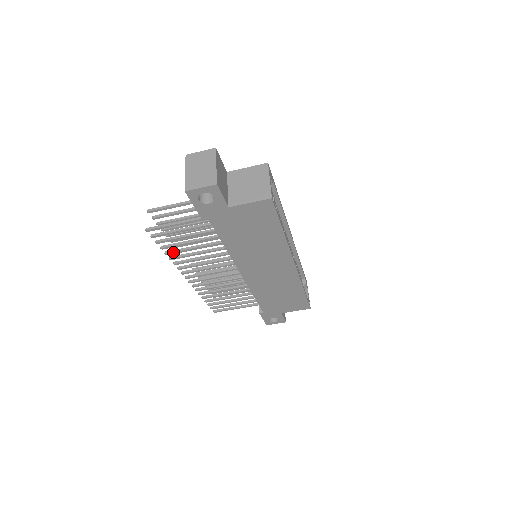
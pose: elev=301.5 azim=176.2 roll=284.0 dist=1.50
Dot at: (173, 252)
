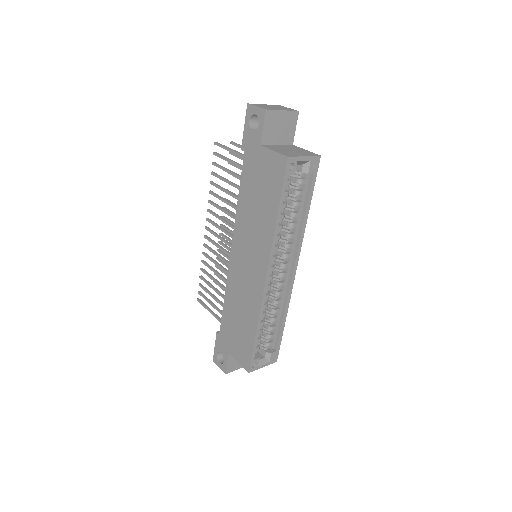
Dot at: (214, 184)
